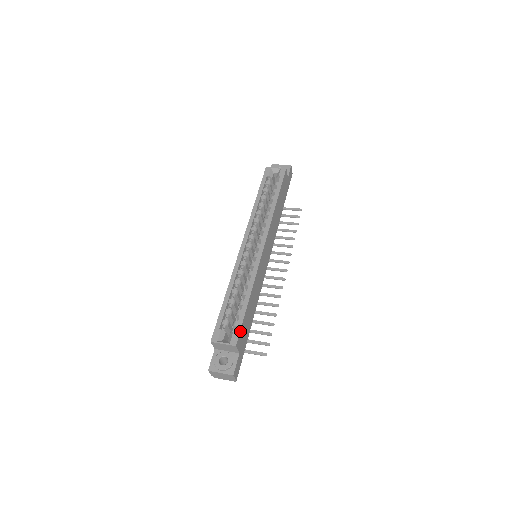
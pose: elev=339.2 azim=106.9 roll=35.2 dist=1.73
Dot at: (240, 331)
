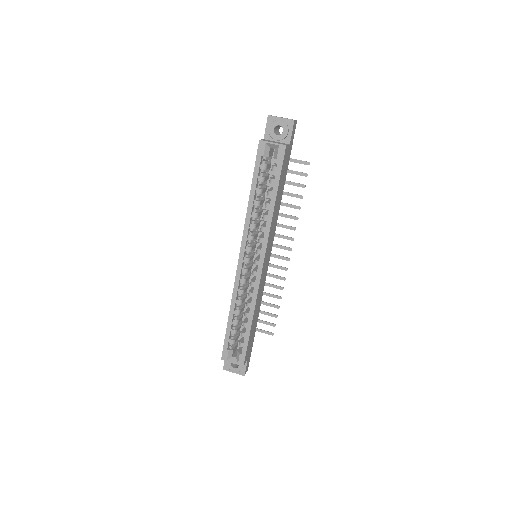
Dot at: (246, 353)
